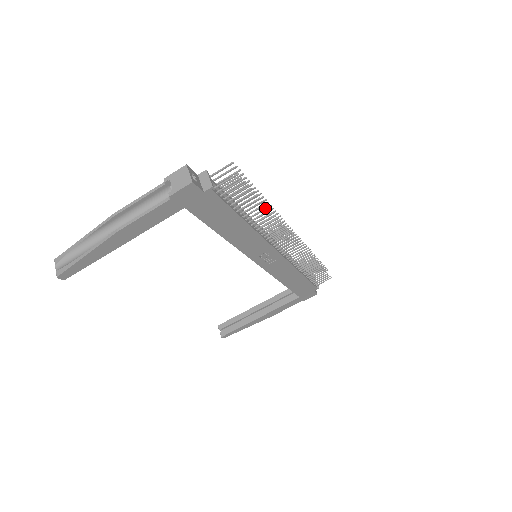
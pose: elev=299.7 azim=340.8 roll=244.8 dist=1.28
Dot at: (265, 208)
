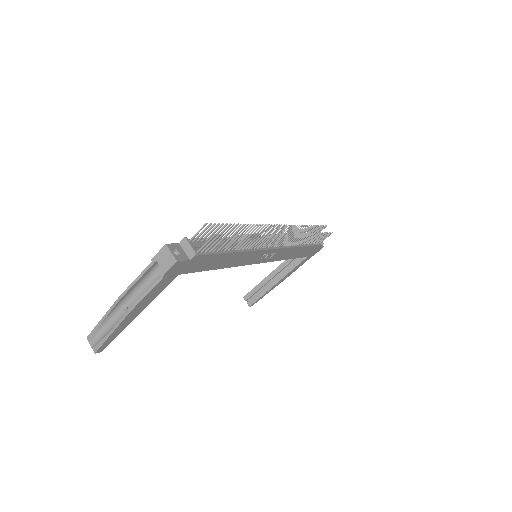
Dot at: (249, 236)
